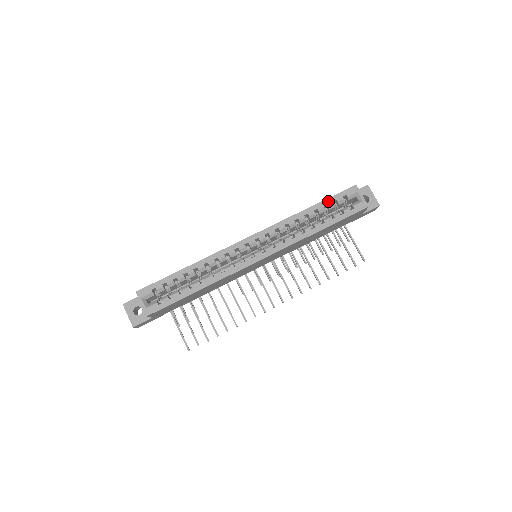
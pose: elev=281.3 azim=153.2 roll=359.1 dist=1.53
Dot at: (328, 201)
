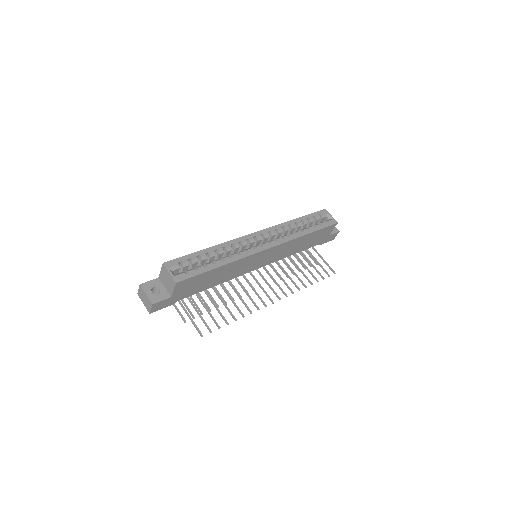
Dot at: (309, 216)
